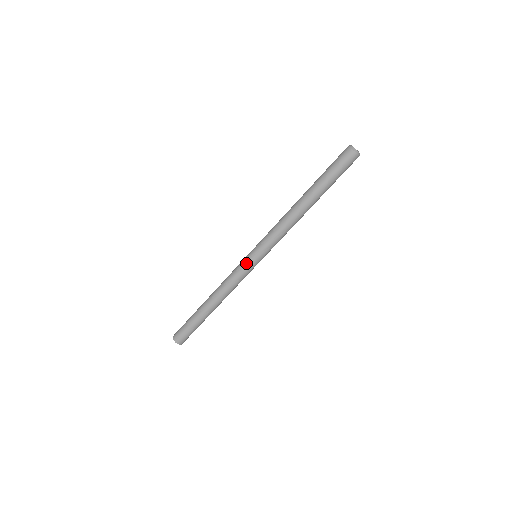
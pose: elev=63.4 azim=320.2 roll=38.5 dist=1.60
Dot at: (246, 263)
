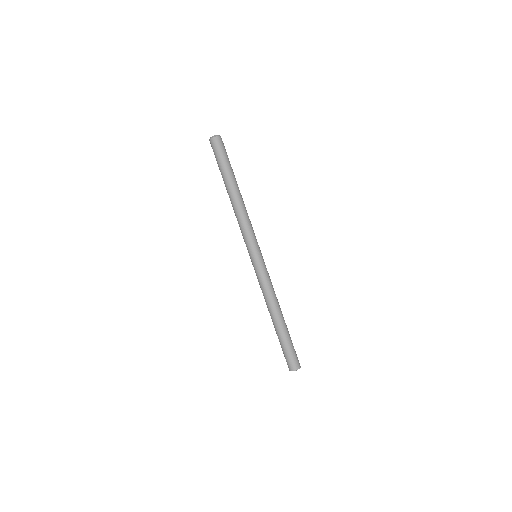
Dot at: (258, 266)
